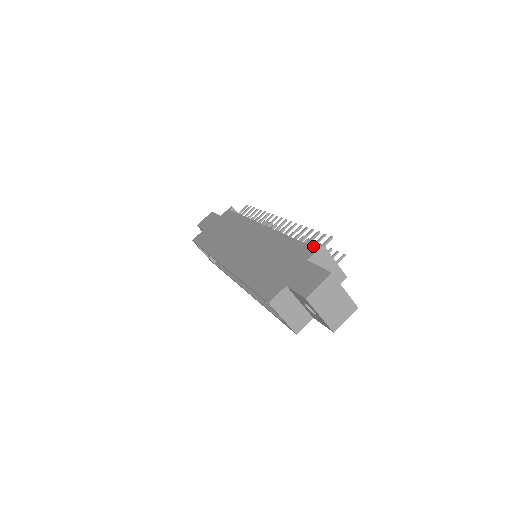
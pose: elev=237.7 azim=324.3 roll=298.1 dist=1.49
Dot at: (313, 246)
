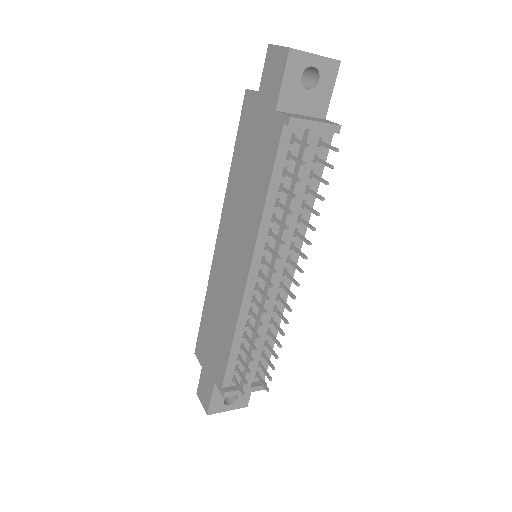
Dot at: (238, 372)
